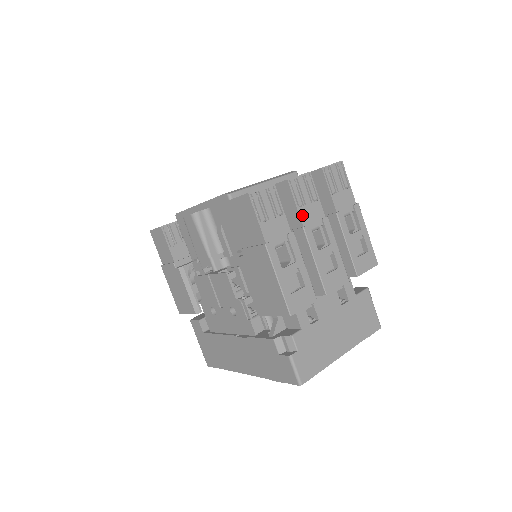
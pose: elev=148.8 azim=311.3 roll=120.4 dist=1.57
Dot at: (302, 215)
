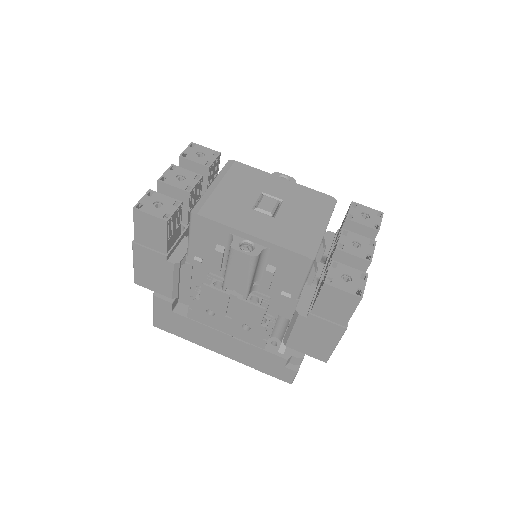
Dot at: occluded
